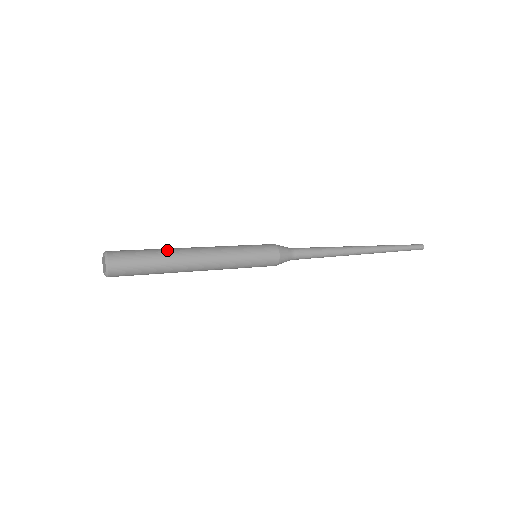
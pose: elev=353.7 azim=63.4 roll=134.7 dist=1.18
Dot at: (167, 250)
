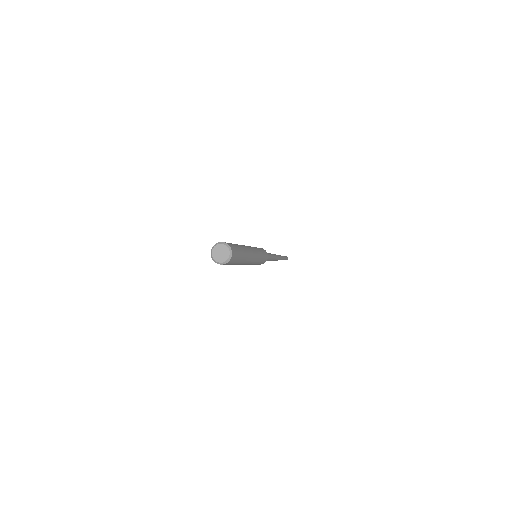
Dot at: (245, 249)
